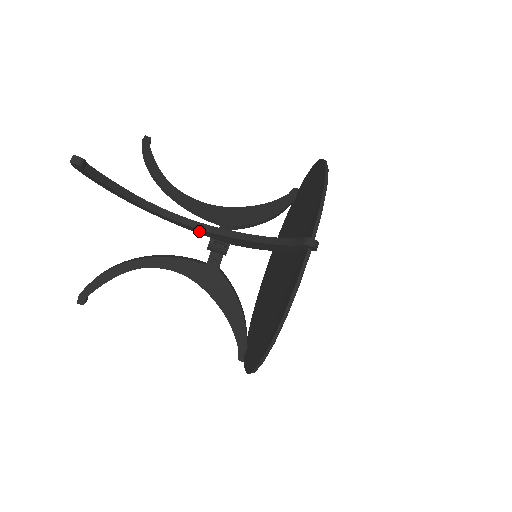
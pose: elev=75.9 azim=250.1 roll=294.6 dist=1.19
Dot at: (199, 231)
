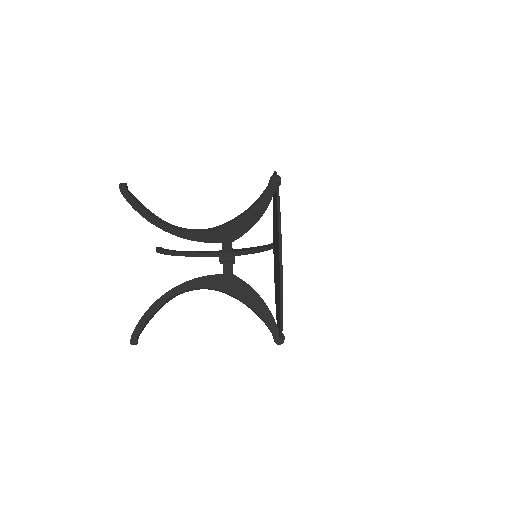
Dot at: (209, 237)
